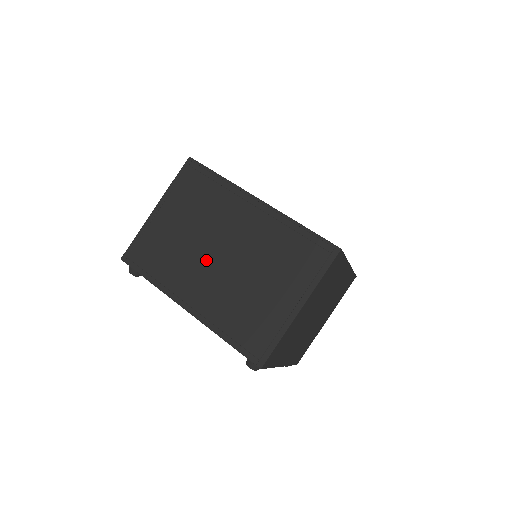
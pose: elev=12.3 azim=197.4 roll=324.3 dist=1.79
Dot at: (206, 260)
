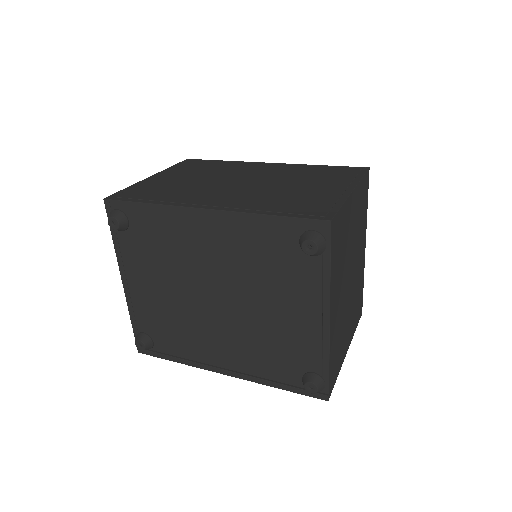
Dot at: (223, 186)
